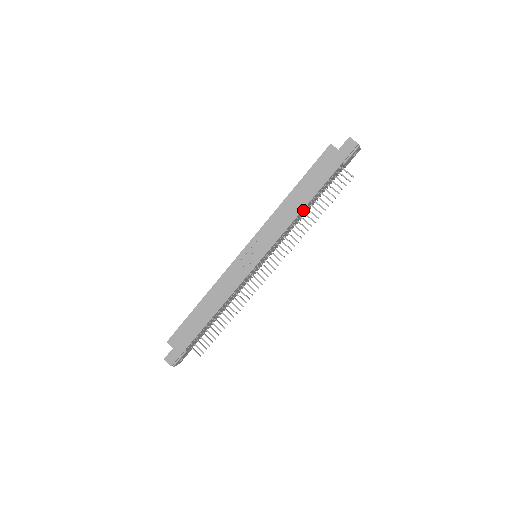
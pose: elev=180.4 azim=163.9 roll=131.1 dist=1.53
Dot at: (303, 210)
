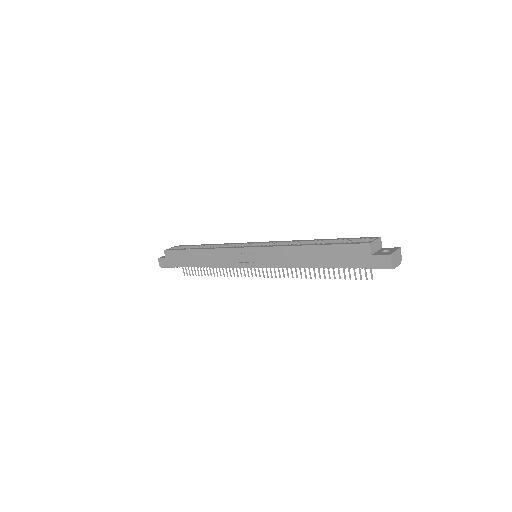
Dot at: (308, 267)
